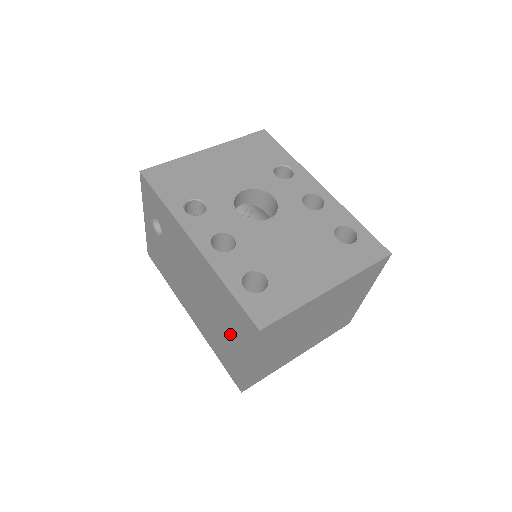
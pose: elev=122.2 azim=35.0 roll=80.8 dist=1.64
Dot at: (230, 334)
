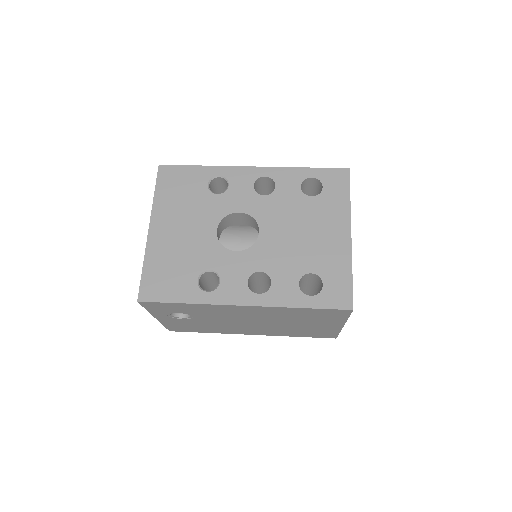
Dot at: (314, 323)
